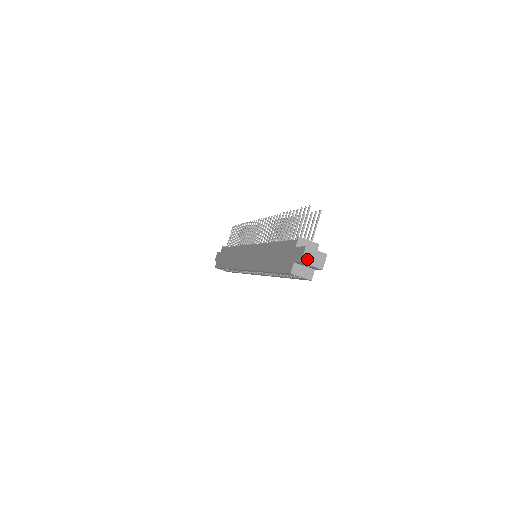
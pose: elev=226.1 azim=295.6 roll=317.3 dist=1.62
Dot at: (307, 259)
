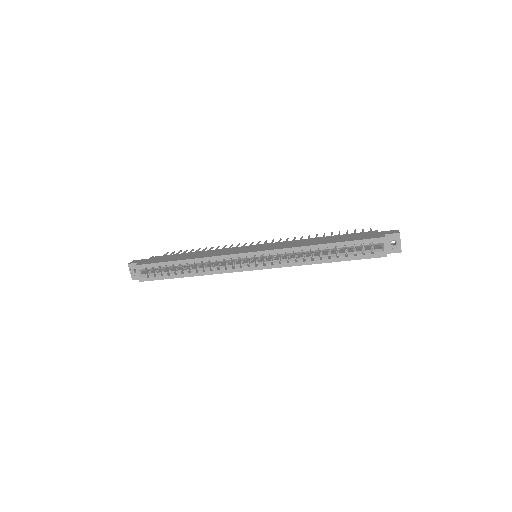
Dot at: occluded
